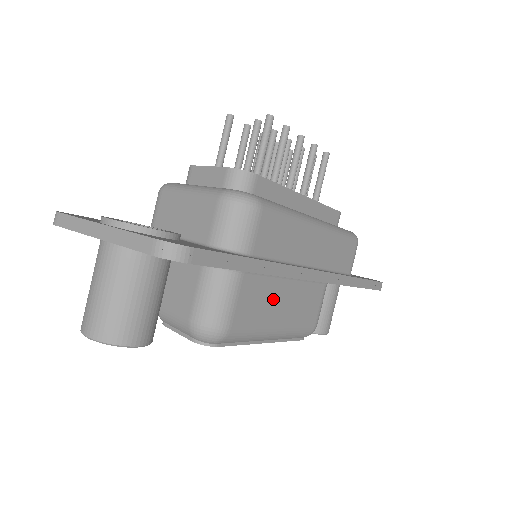
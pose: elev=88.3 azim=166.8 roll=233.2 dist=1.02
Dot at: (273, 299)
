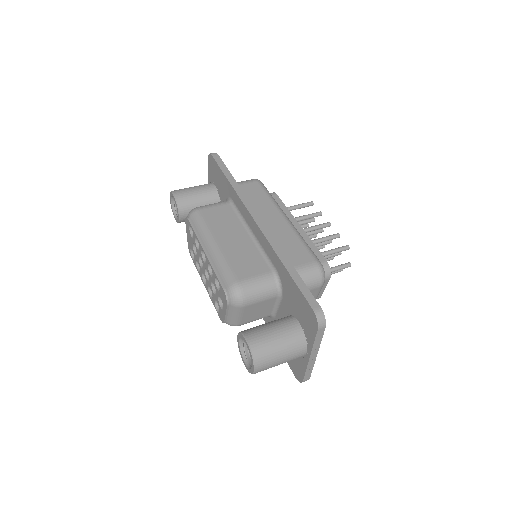
Dot at: (230, 229)
